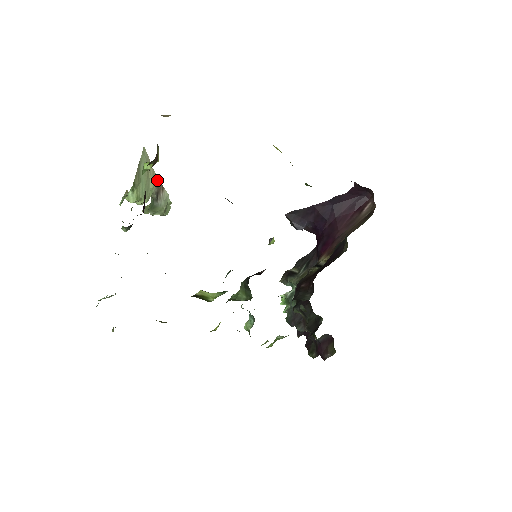
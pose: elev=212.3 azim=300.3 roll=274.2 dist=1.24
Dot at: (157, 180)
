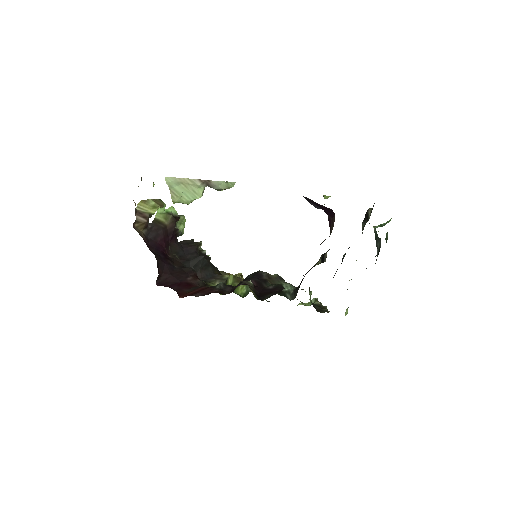
Dot at: (199, 181)
